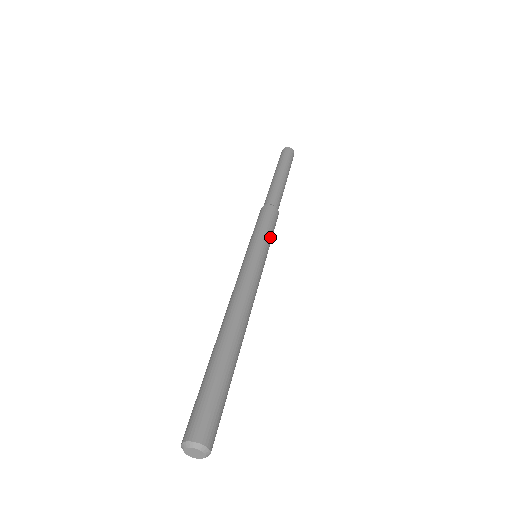
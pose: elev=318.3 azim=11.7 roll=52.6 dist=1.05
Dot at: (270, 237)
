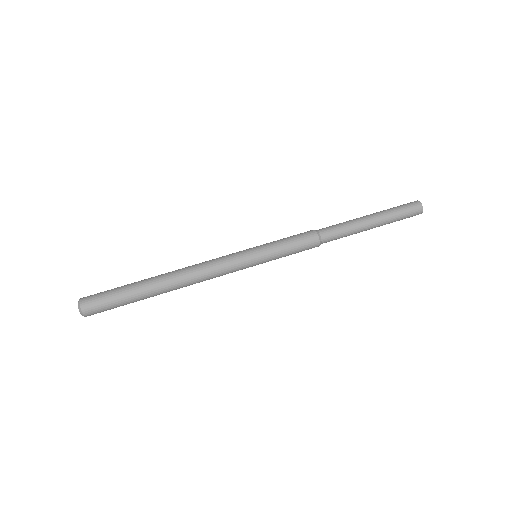
Dot at: (281, 257)
